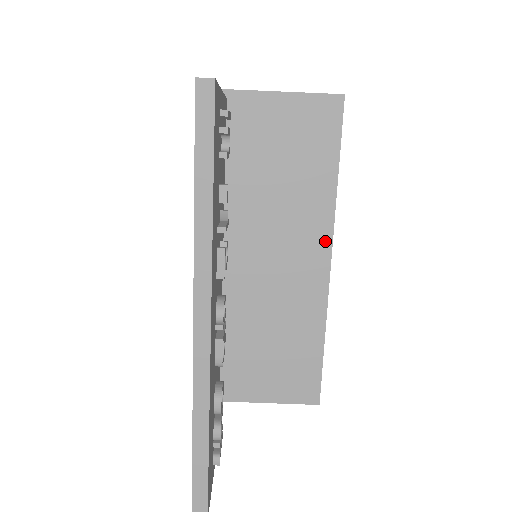
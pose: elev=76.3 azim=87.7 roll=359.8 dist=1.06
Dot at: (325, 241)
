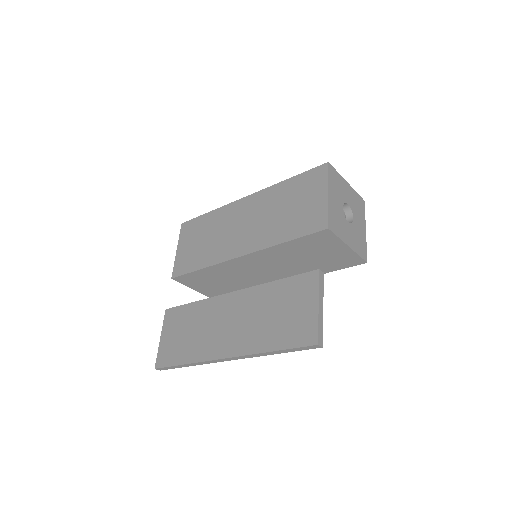
Dot at: occluded
